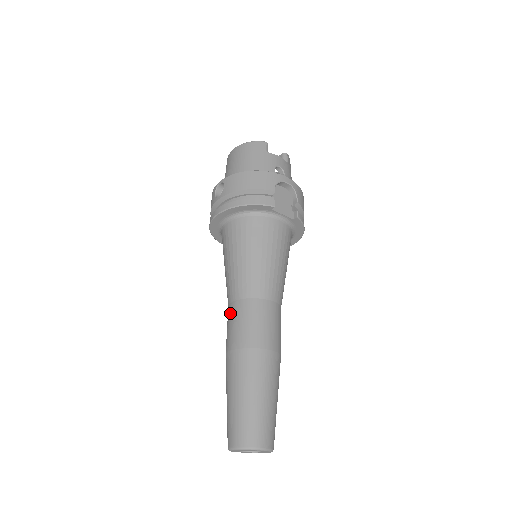
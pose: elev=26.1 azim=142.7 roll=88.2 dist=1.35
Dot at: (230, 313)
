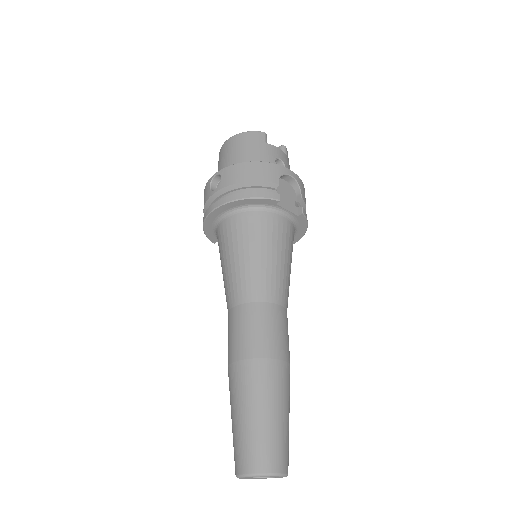
Dot at: (232, 319)
